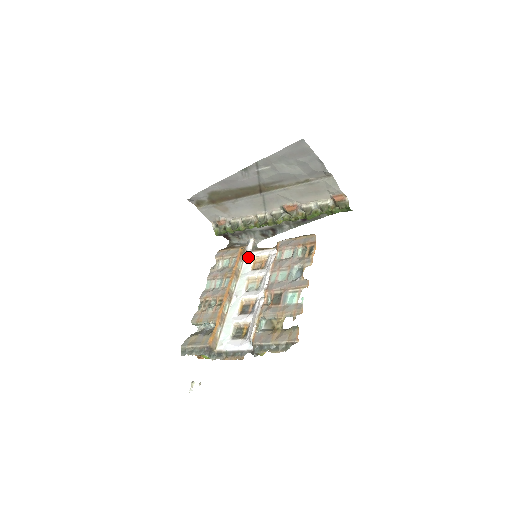
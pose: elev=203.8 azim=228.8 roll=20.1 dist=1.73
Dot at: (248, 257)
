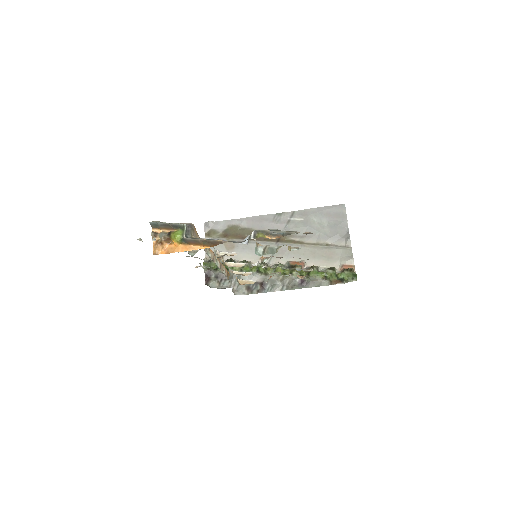
Dot at: occluded
